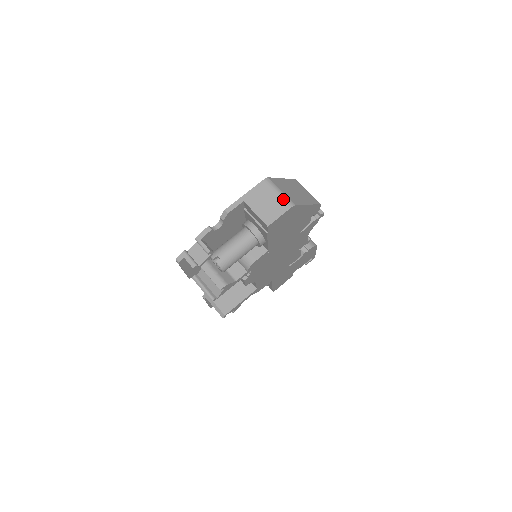
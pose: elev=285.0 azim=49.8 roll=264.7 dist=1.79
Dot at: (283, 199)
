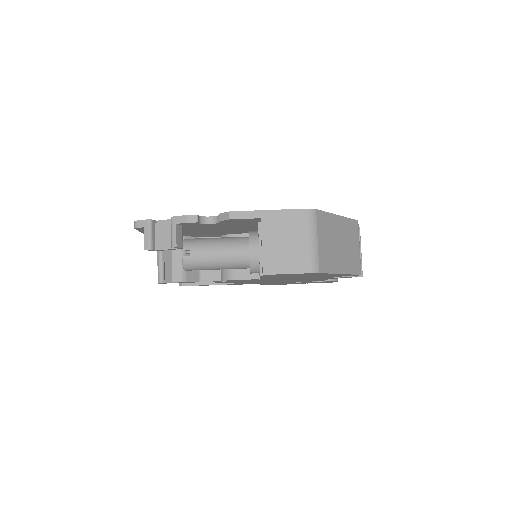
Dot at: (310, 254)
